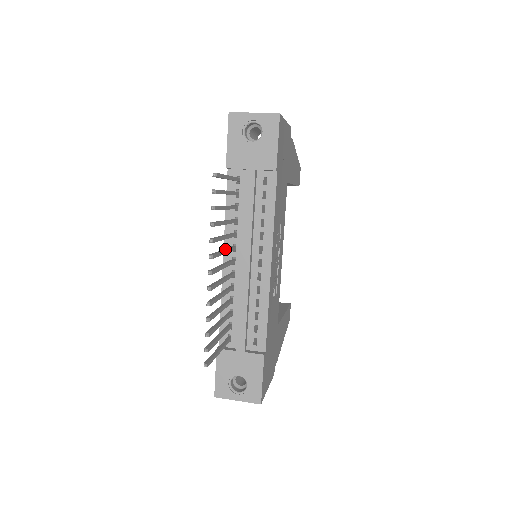
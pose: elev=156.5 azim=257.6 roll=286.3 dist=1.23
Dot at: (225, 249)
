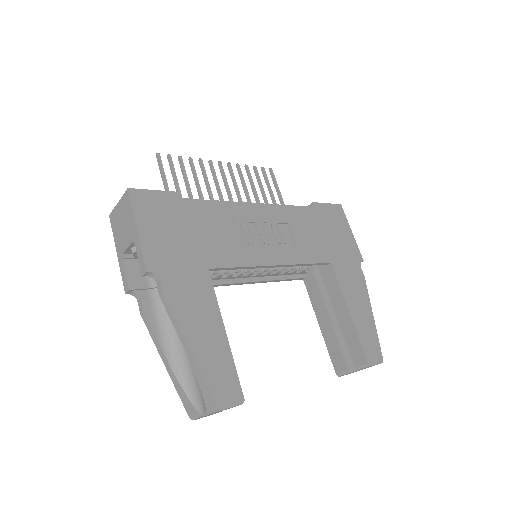
Dot at: (240, 195)
